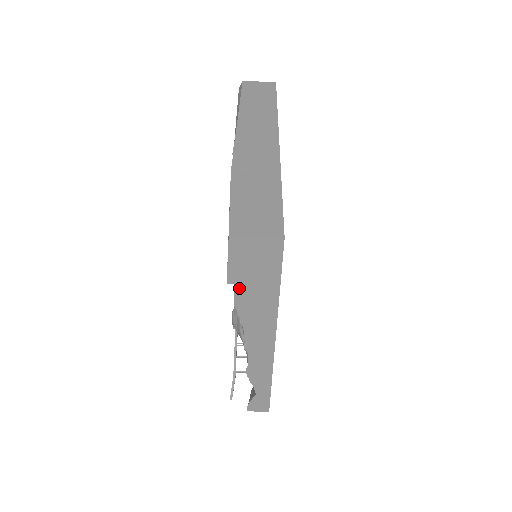
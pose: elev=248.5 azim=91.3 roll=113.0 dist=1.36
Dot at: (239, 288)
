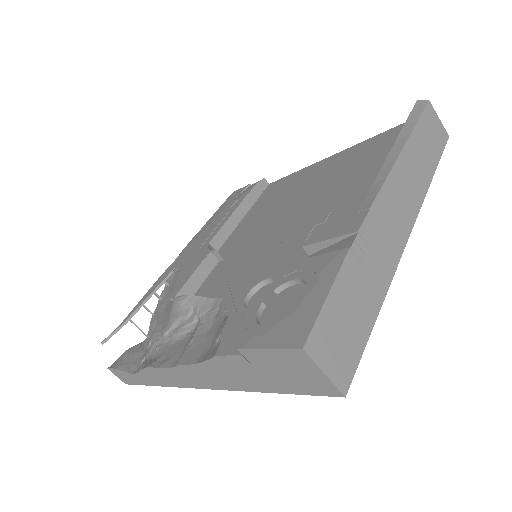
Dot at: (242, 359)
